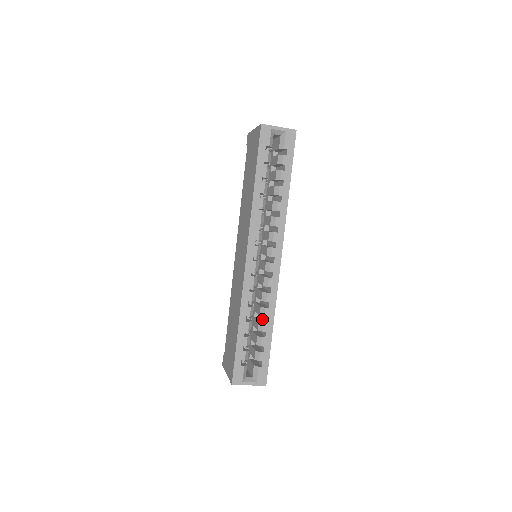
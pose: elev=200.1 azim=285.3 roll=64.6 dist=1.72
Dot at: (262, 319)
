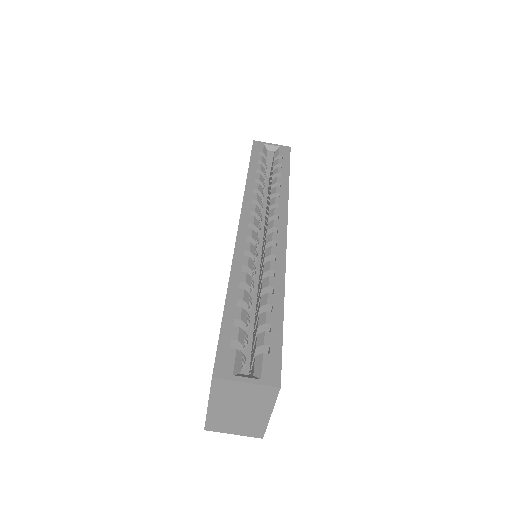
Dot at: occluded
